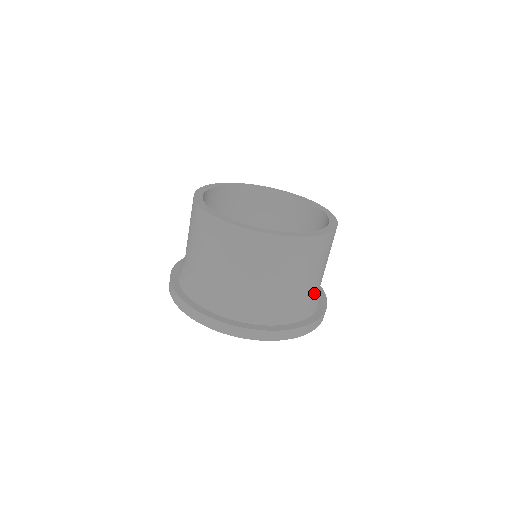
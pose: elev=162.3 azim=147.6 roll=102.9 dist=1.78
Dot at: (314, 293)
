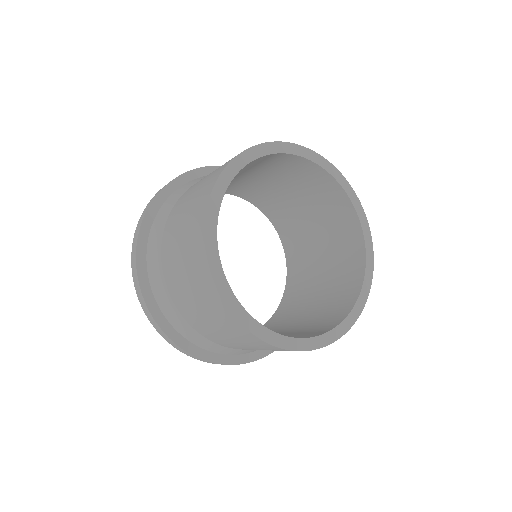
Dot at: occluded
